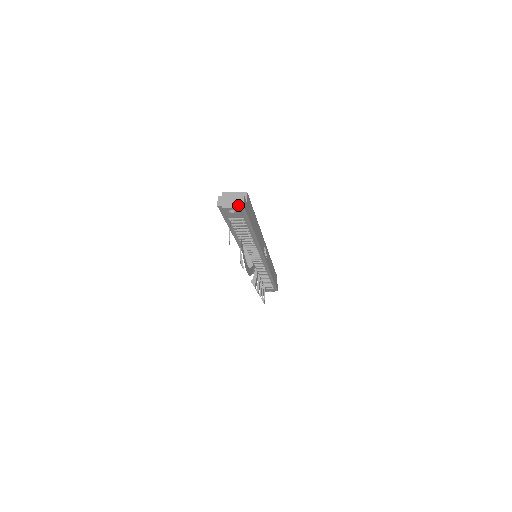
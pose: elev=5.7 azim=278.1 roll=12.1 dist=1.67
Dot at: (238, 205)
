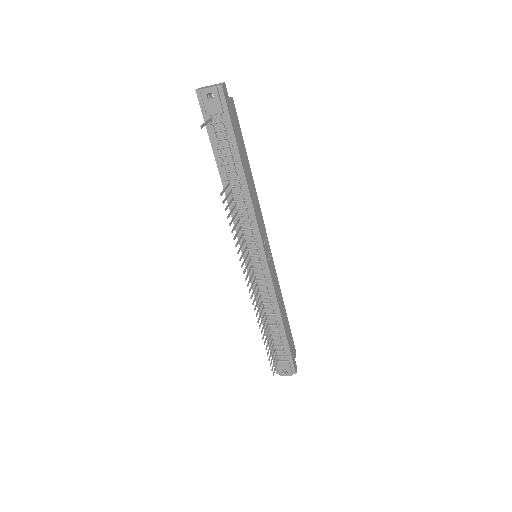
Dot at: (216, 85)
